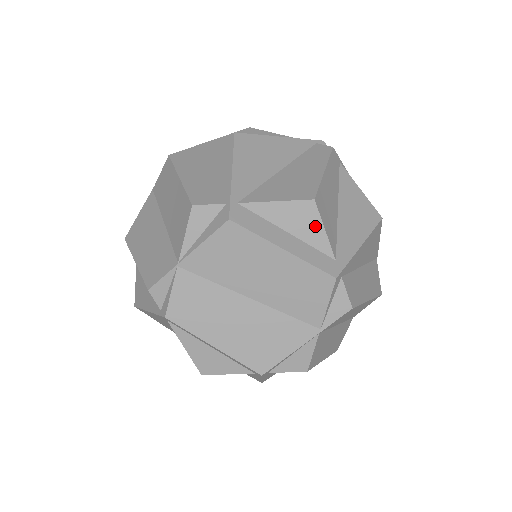
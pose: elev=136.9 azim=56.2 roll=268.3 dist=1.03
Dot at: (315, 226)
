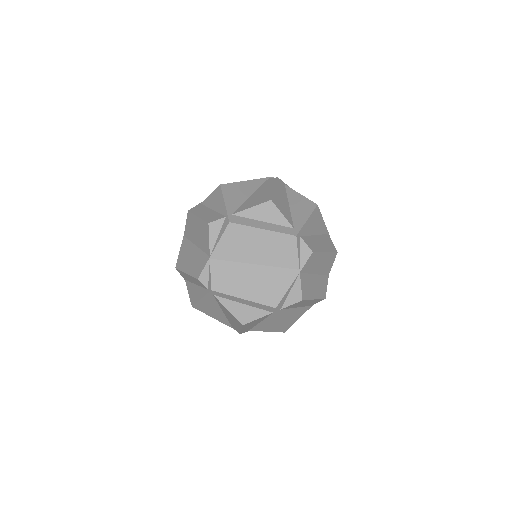
Dot at: (276, 214)
